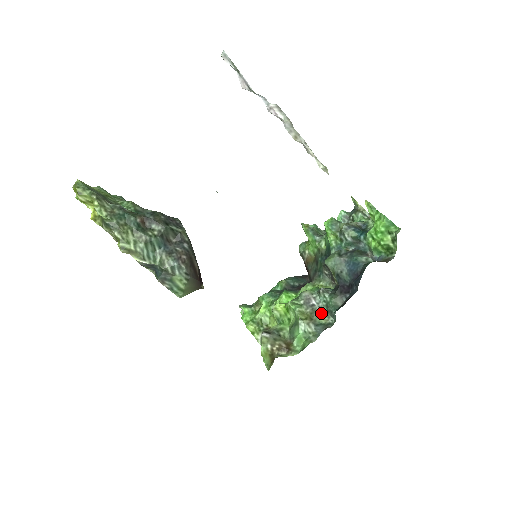
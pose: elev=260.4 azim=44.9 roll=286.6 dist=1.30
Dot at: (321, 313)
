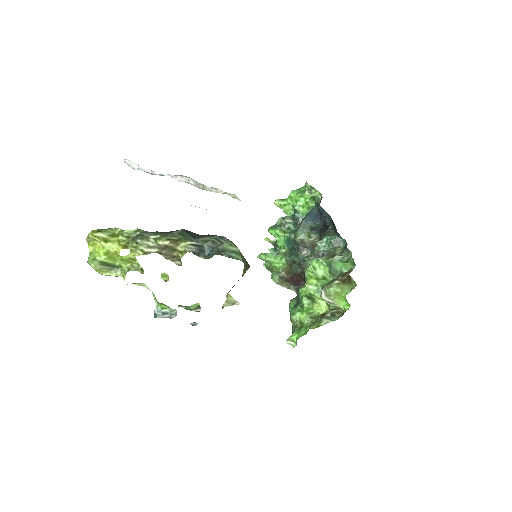
Dot at: (333, 251)
